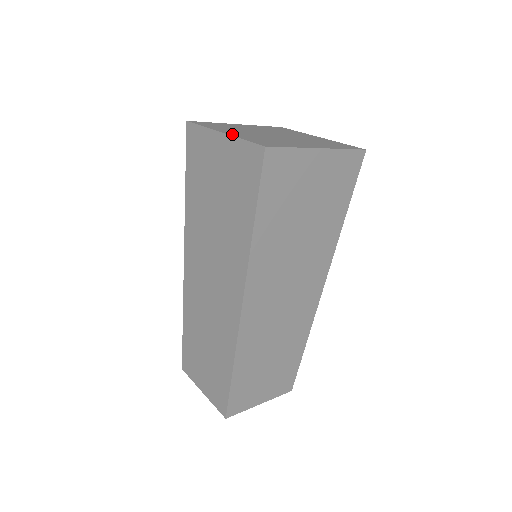
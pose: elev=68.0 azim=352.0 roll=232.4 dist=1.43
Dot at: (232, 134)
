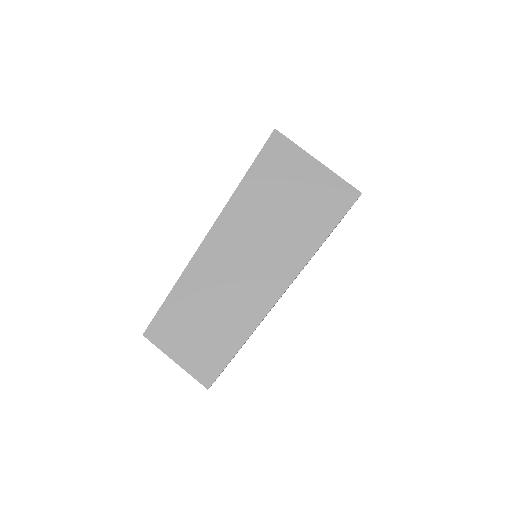
Dot at: (324, 167)
